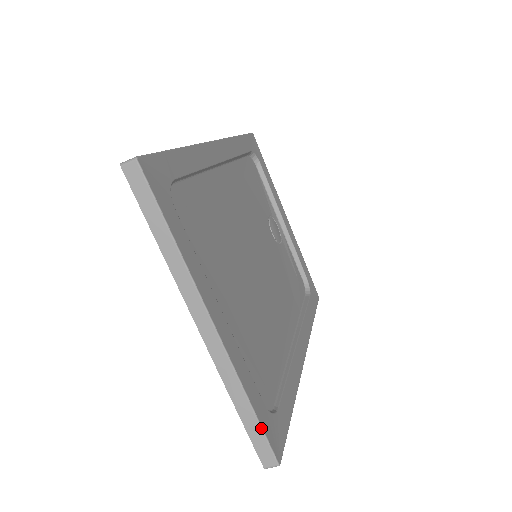
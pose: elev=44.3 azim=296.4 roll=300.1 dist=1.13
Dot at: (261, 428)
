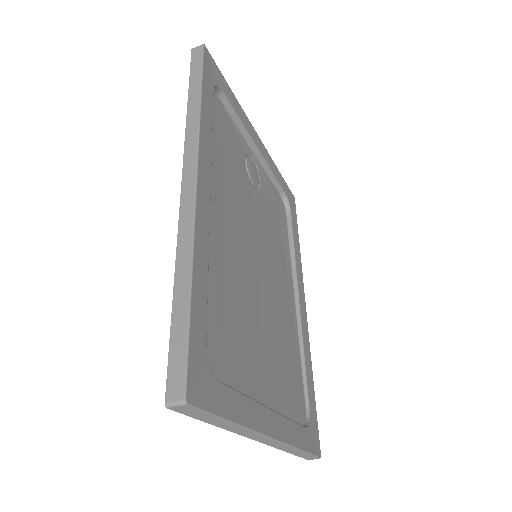
Dot at: (309, 454)
